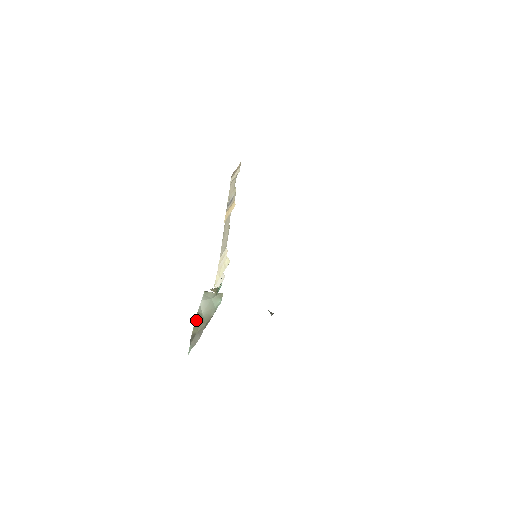
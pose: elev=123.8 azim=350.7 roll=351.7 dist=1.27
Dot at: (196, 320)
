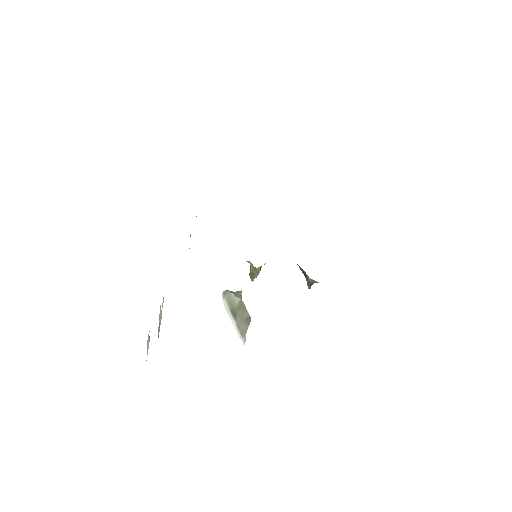
Dot at: (244, 306)
